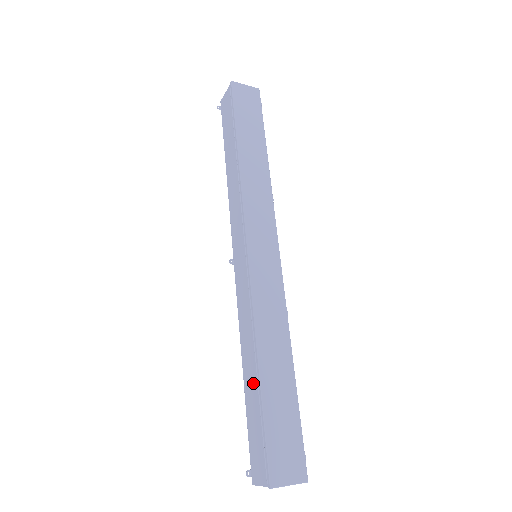
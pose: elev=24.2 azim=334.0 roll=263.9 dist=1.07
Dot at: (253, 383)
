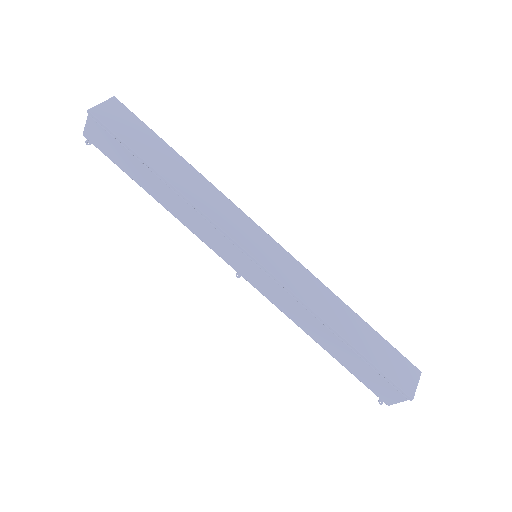
Dot at: (342, 349)
